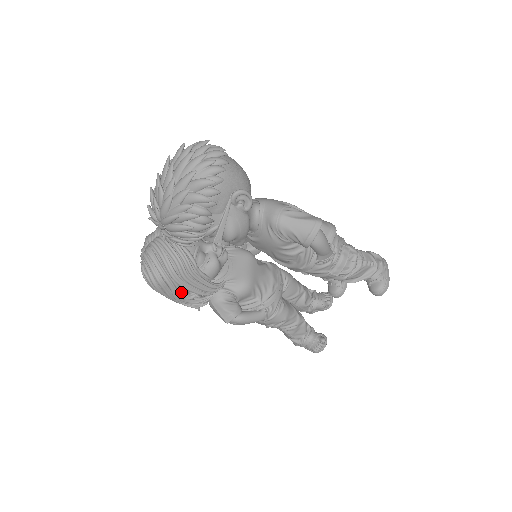
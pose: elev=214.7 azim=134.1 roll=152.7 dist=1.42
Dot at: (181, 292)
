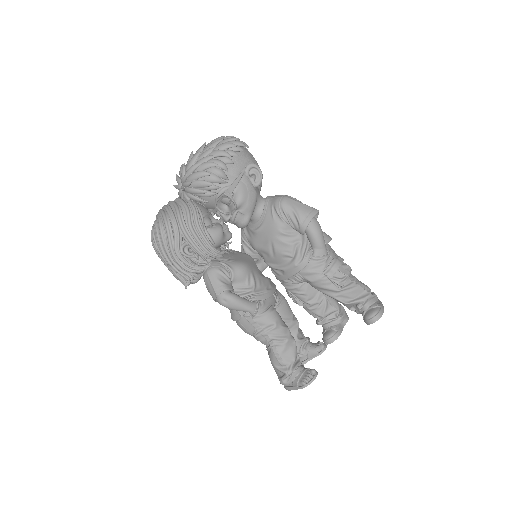
Dot at: (182, 244)
